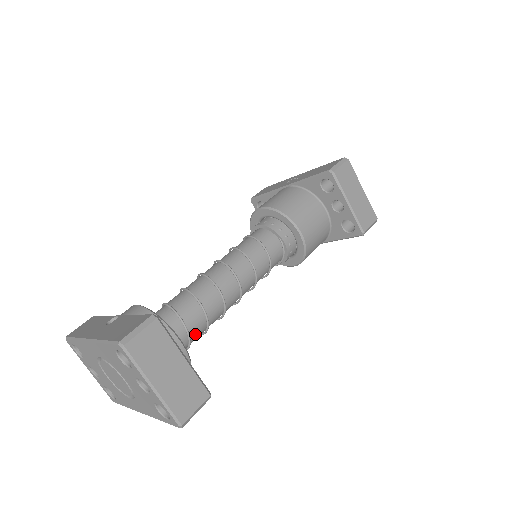
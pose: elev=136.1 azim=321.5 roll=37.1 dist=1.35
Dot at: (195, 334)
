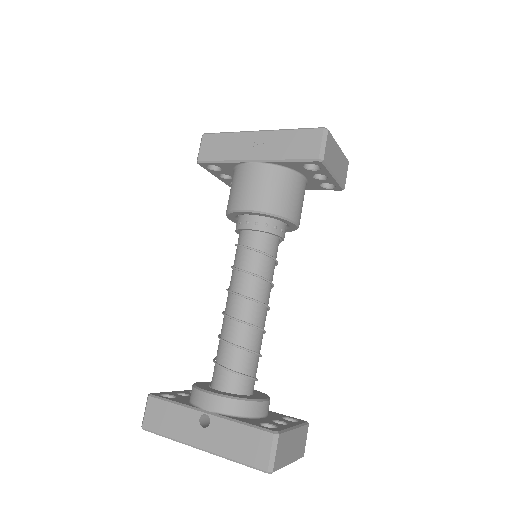
Dot at: occluded
